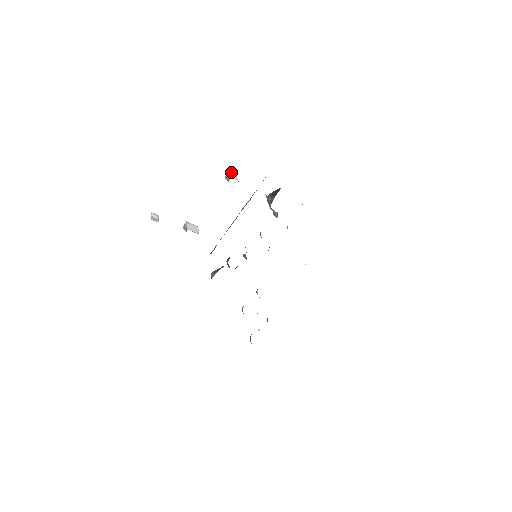
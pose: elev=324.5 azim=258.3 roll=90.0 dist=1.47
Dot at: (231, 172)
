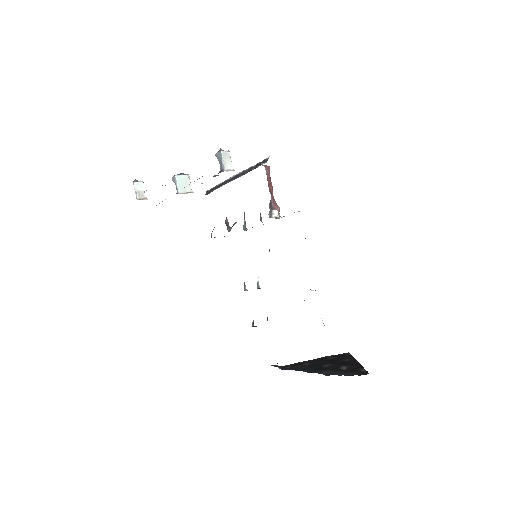
Dot at: (222, 155)
